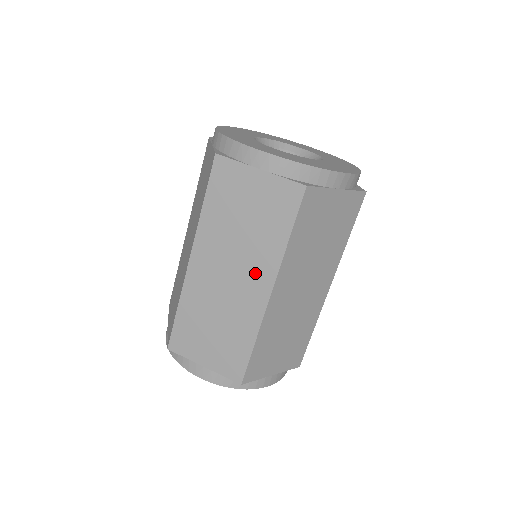
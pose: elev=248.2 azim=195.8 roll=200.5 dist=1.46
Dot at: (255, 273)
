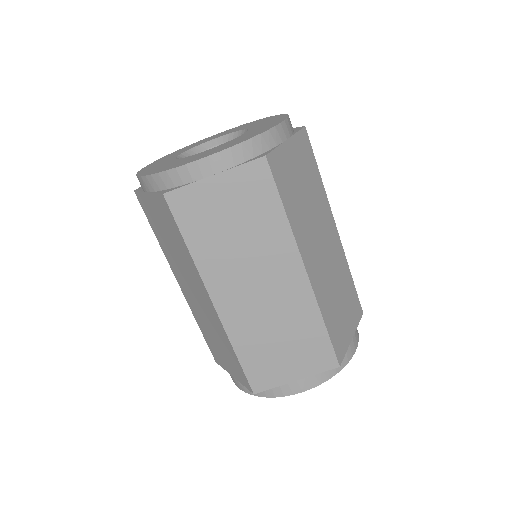
Dot at: (198, 286)
